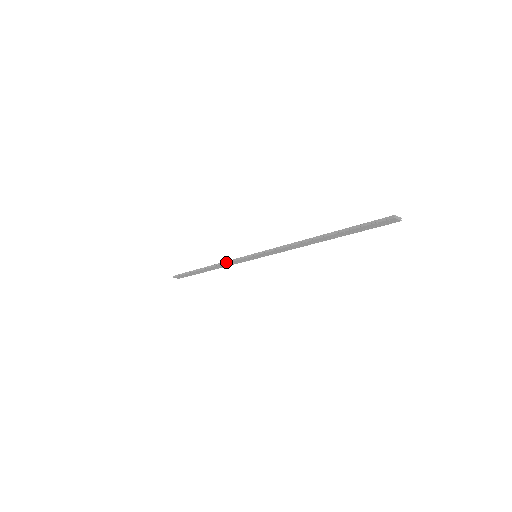
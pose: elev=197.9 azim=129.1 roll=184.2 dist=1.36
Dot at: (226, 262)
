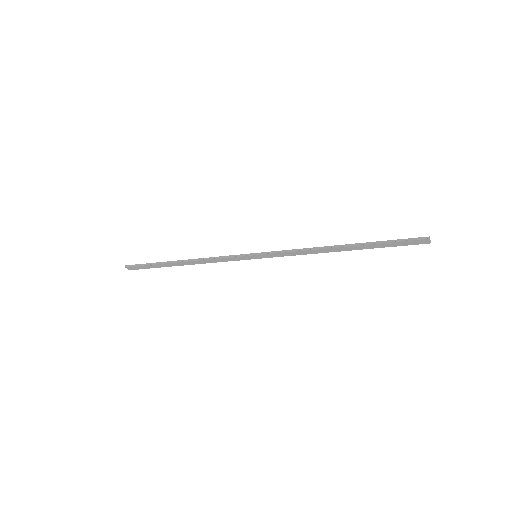
Dot at: (214, 258)
